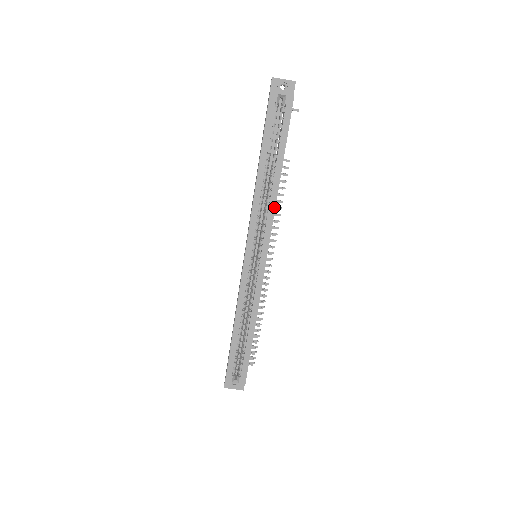
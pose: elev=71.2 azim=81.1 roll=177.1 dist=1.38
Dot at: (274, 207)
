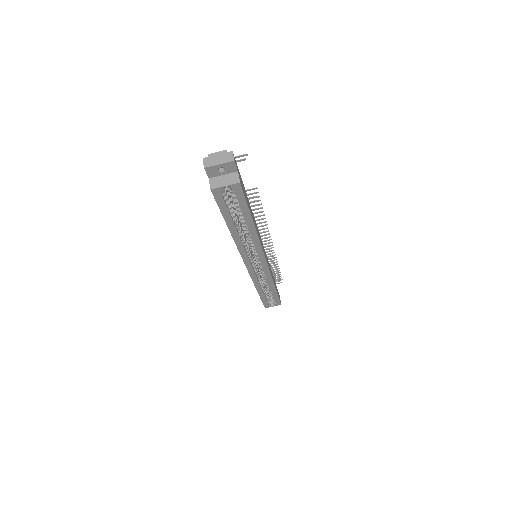
Dot at: (259, 243)
